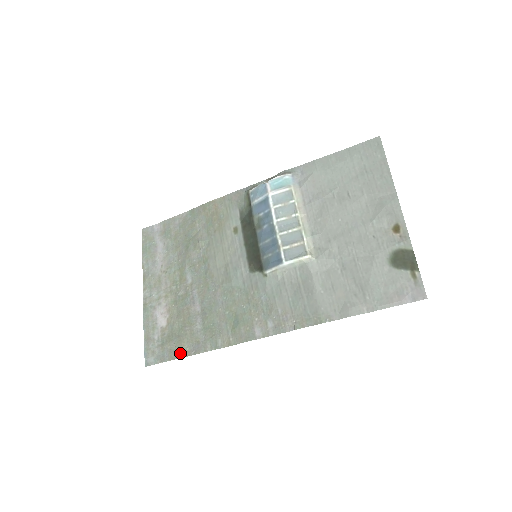
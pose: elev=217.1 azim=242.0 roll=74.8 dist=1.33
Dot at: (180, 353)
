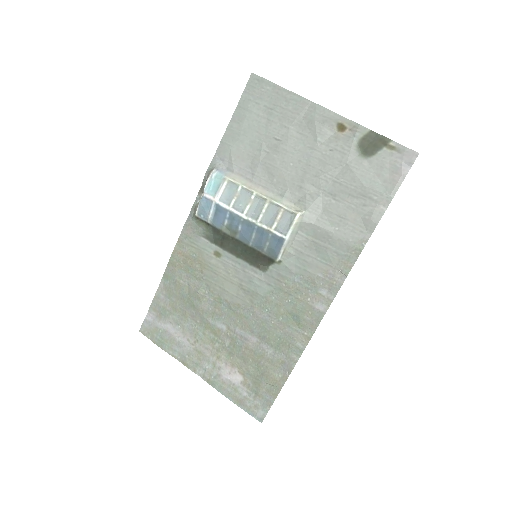
Dot at: (278, 385)
